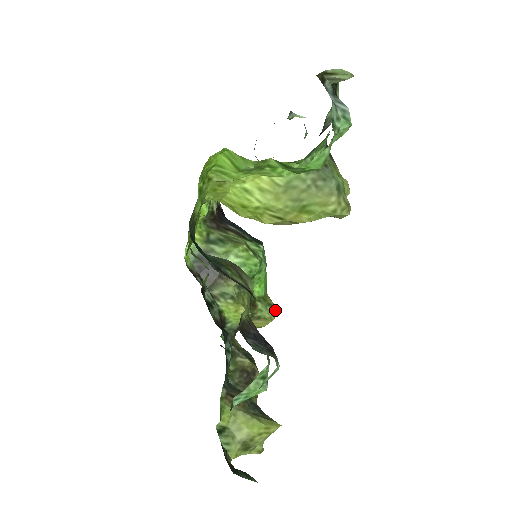
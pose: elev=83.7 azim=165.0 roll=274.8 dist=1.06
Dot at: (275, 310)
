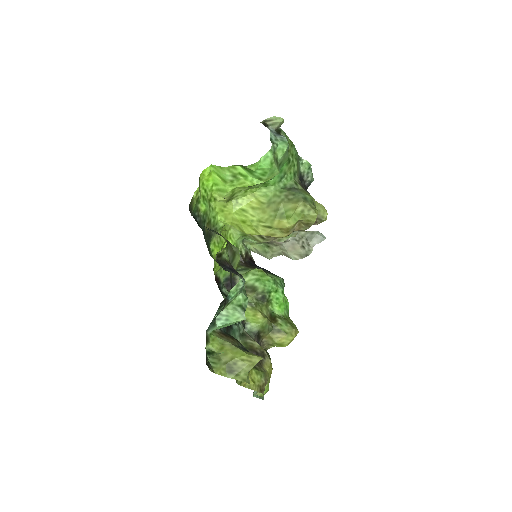
Dot at: (295, 328)
